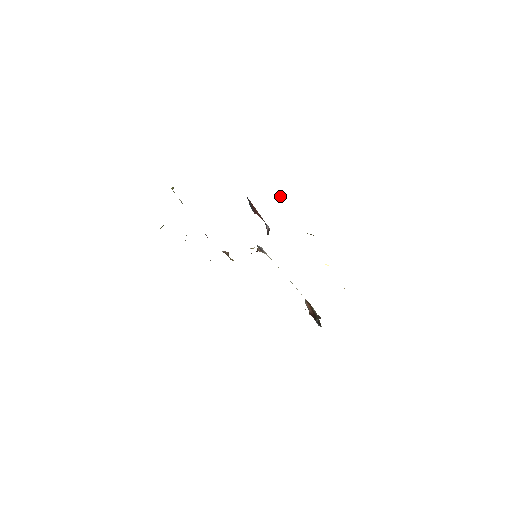
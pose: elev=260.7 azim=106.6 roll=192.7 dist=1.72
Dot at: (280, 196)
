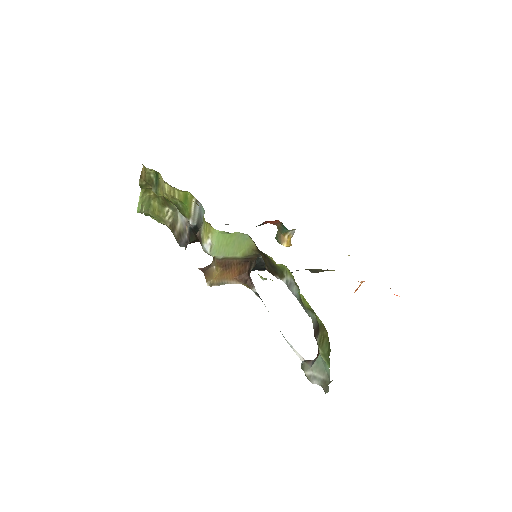
Dot at: (288, 240)
